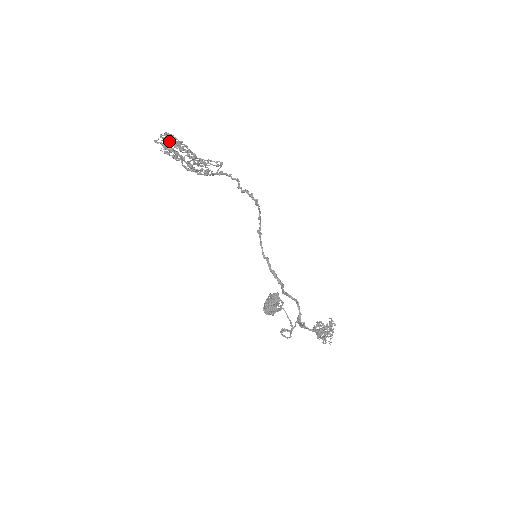
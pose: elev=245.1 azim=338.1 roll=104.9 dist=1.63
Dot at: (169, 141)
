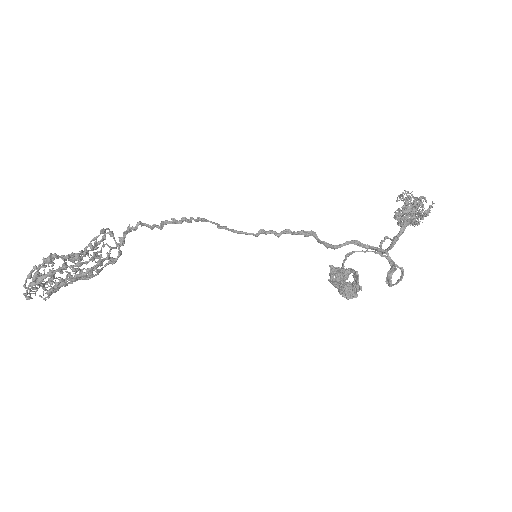
Dot at: occluded
